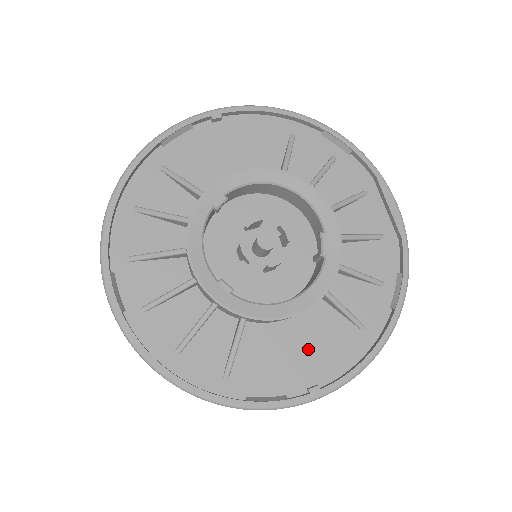
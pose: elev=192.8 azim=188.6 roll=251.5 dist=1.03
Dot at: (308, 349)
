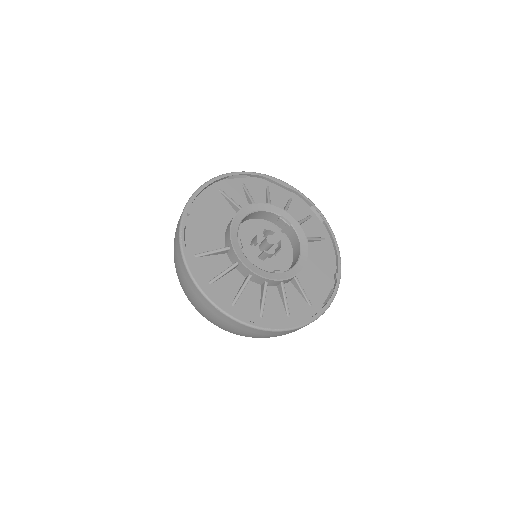
Dot at: (319, 266)
